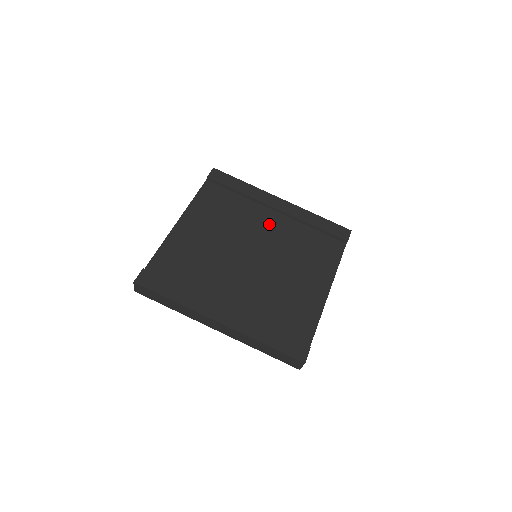
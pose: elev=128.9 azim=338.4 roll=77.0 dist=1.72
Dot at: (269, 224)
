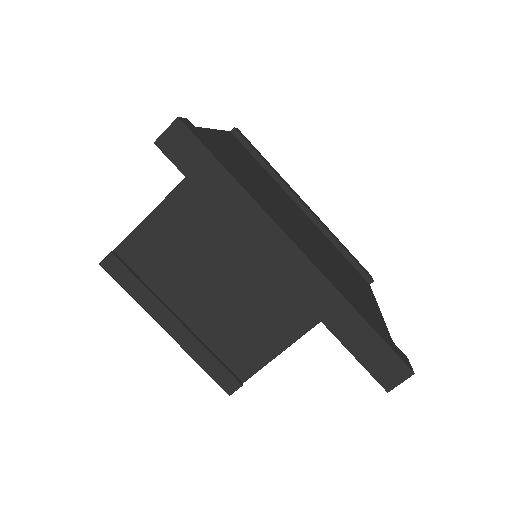
Dot at: (301, 213)
